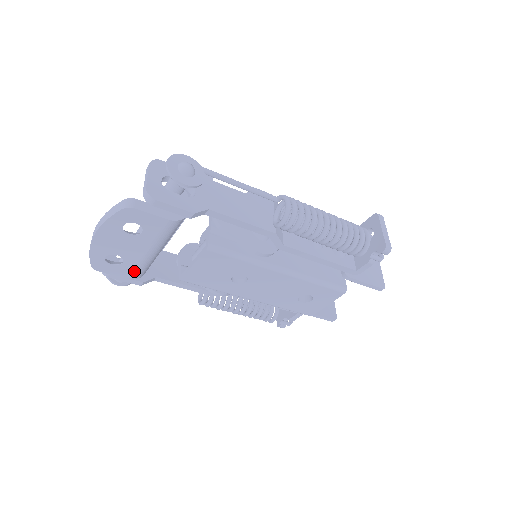
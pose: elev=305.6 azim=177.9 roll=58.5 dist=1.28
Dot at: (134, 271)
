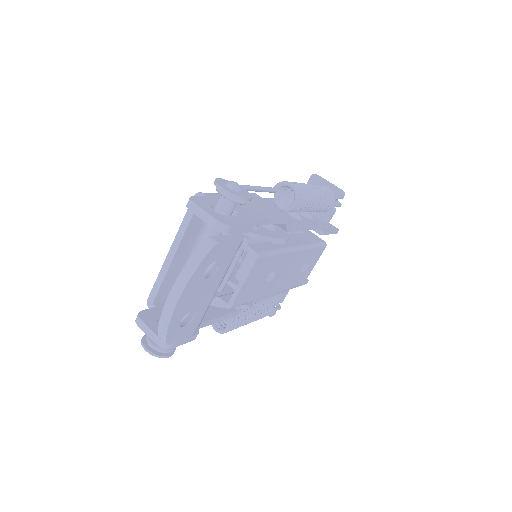
Dot at: (199, 323)
